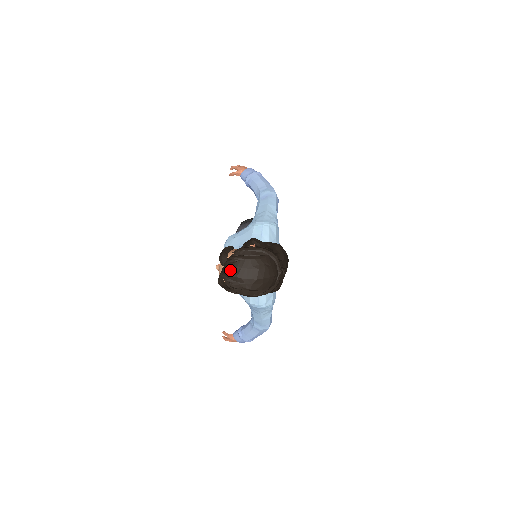
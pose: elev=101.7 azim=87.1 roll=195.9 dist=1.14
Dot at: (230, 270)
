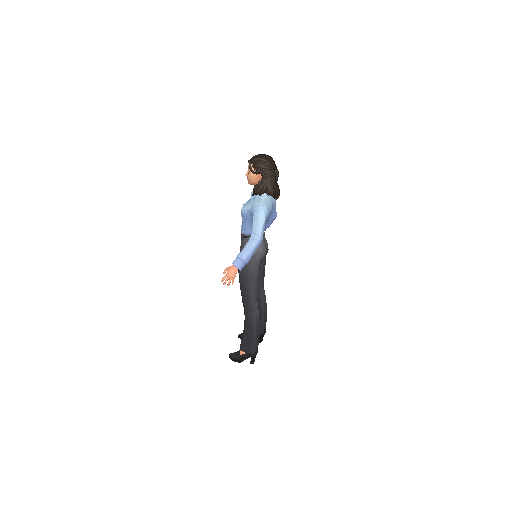
Dot at: (255, 156)
